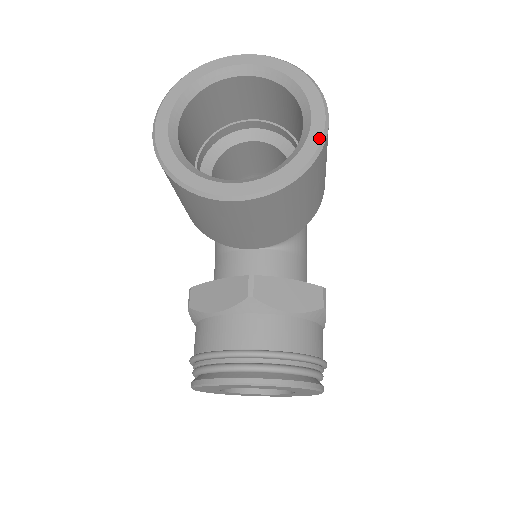
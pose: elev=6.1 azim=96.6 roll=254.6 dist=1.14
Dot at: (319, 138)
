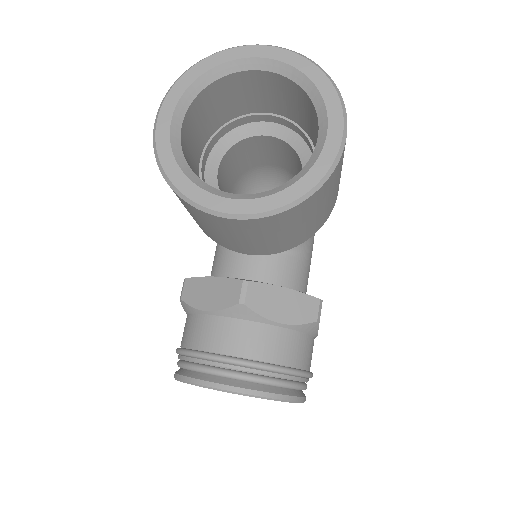
Dot at: (331, 160)
